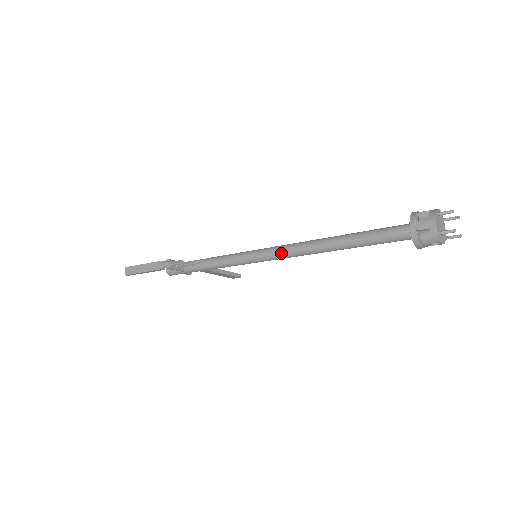
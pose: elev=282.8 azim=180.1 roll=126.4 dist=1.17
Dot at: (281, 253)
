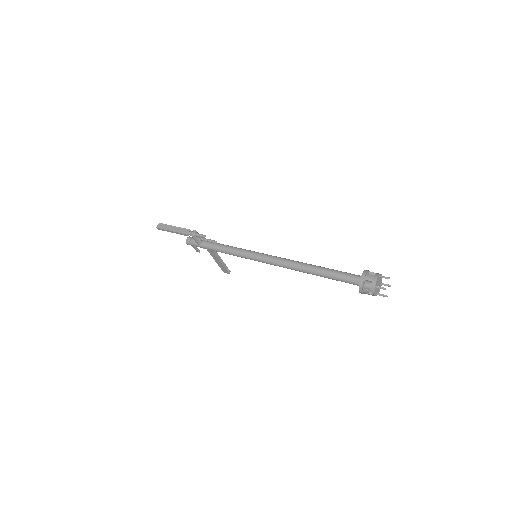
Dot at: (274, 260)
